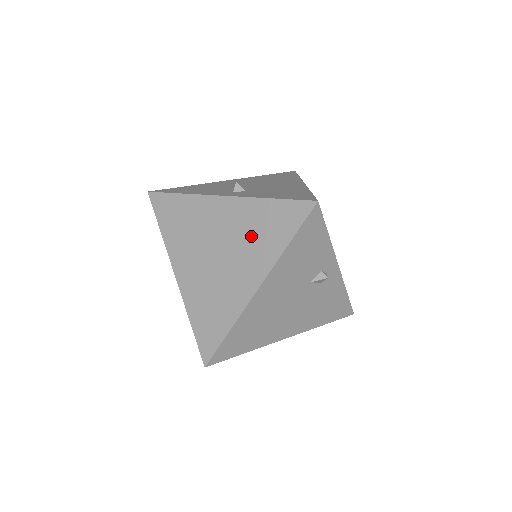
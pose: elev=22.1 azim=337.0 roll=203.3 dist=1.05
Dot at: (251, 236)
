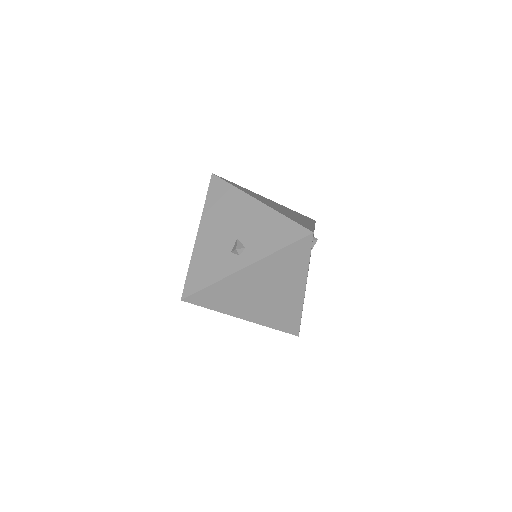
Dot at: (282, 273)
